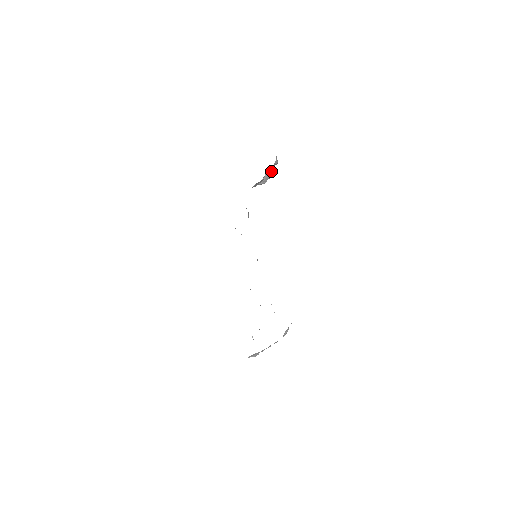
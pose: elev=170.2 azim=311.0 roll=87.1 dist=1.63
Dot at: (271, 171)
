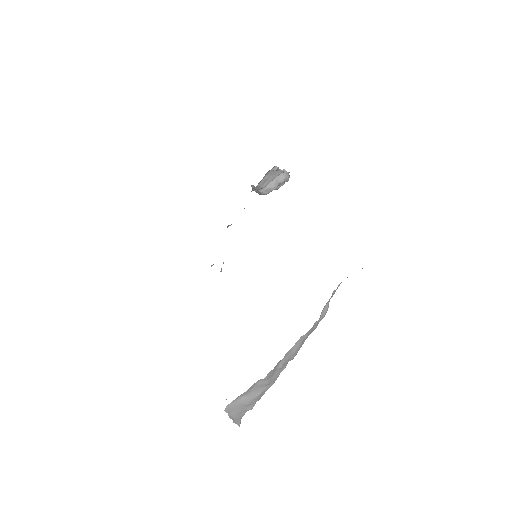
Dot at: (286, 172)
